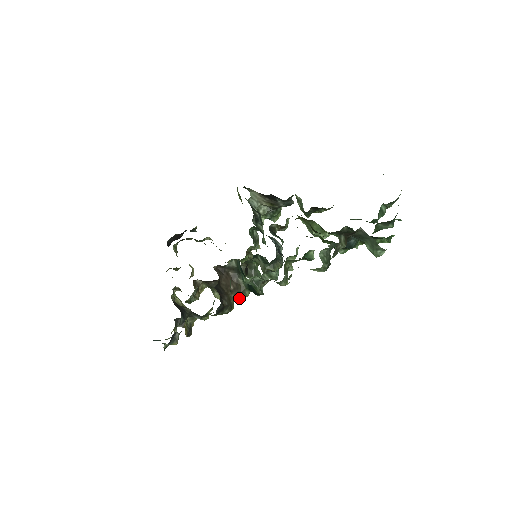
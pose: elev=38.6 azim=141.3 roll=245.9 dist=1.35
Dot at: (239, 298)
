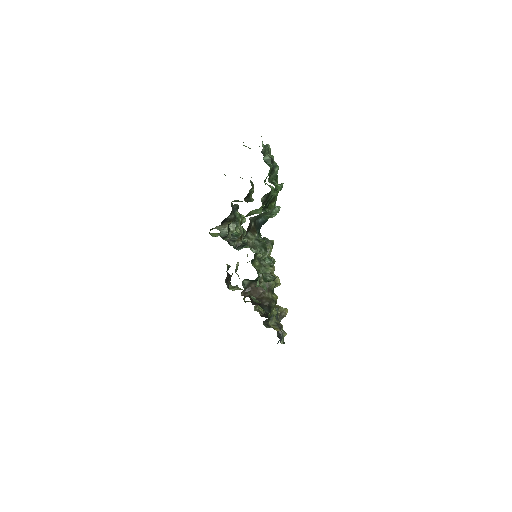
Dot at: (272, 289)
